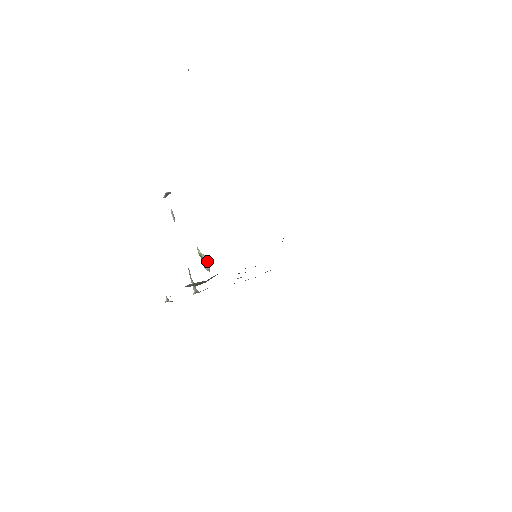
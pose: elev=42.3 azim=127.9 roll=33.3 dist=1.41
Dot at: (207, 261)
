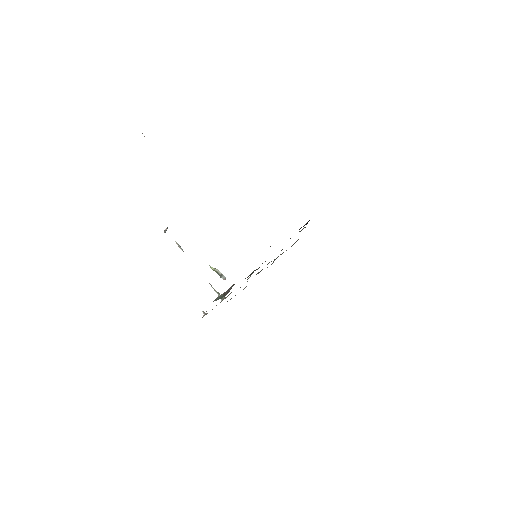
Dot at: (221, 273)
